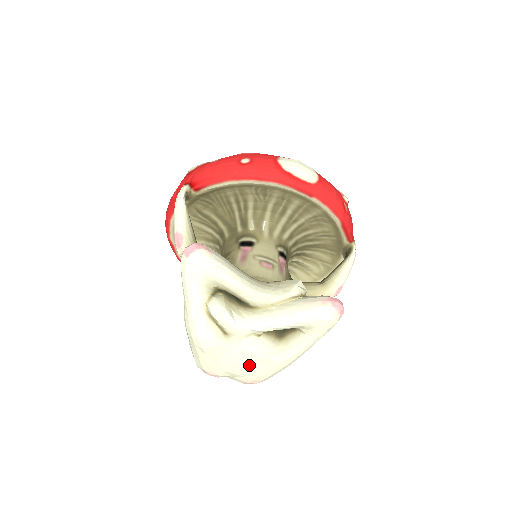
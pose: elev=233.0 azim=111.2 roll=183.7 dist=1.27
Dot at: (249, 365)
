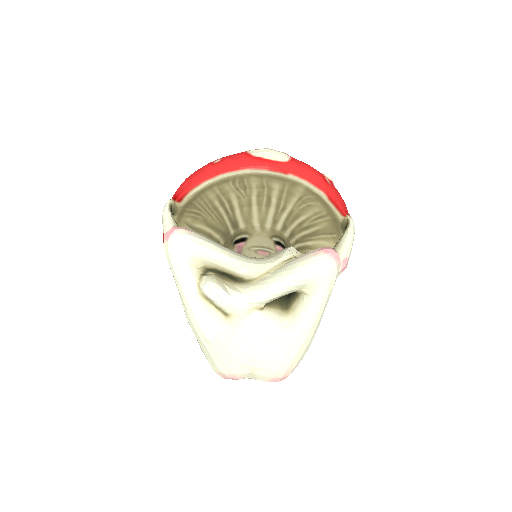
Dot at: (263, 350)
